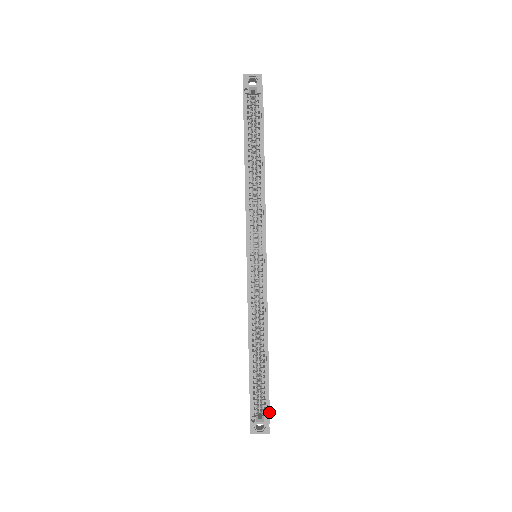
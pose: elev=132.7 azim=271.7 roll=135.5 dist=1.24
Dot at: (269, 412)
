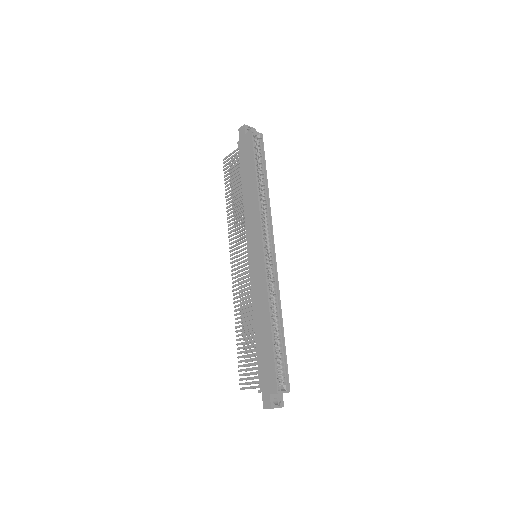
Dot at: occluded
